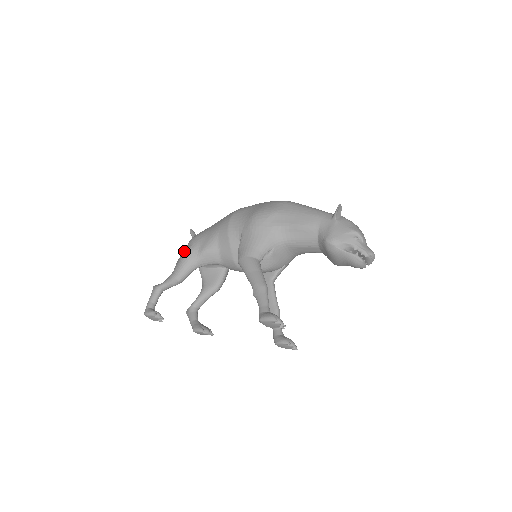
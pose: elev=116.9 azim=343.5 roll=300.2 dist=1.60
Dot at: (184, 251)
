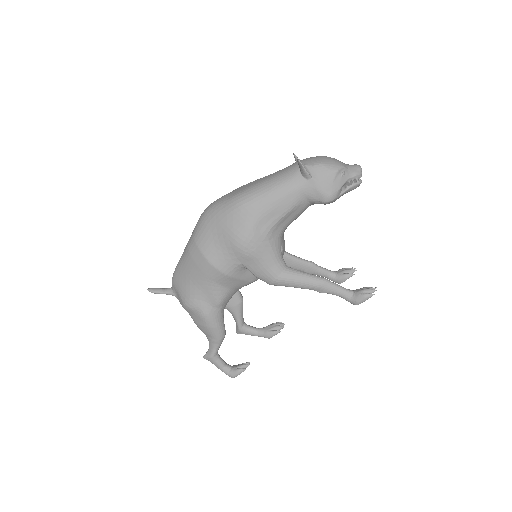
Dot at: (198, 319)
